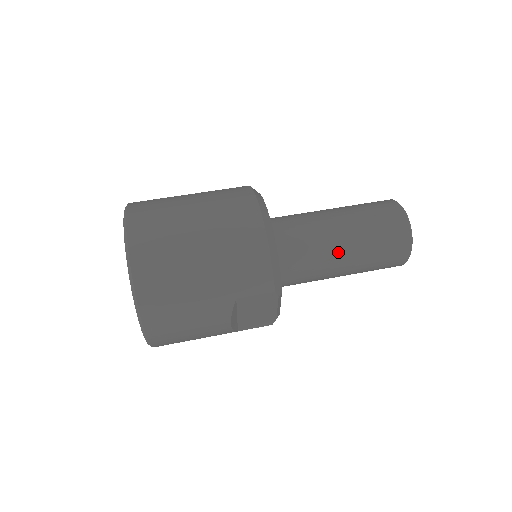
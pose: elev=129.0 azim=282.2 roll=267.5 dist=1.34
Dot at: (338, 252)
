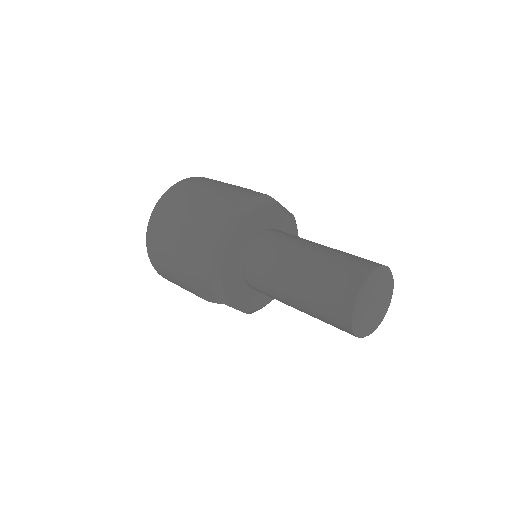
Dot at: (286, 295)
